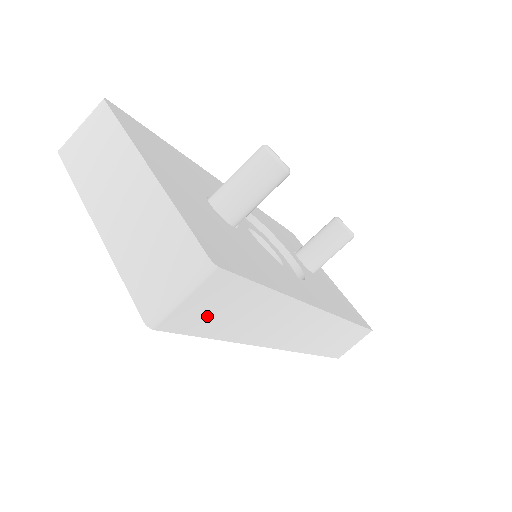
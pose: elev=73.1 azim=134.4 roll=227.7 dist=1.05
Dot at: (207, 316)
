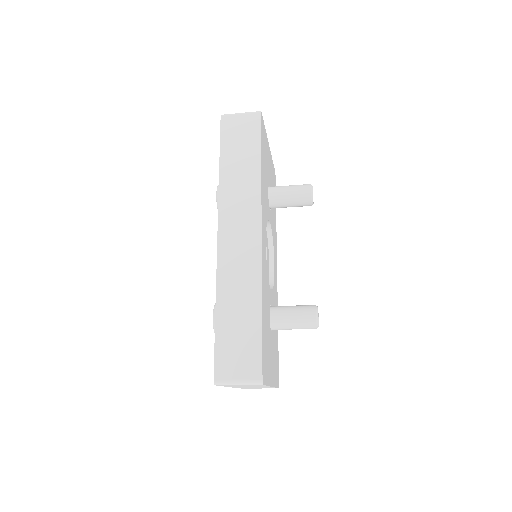
Dot at: occluded
